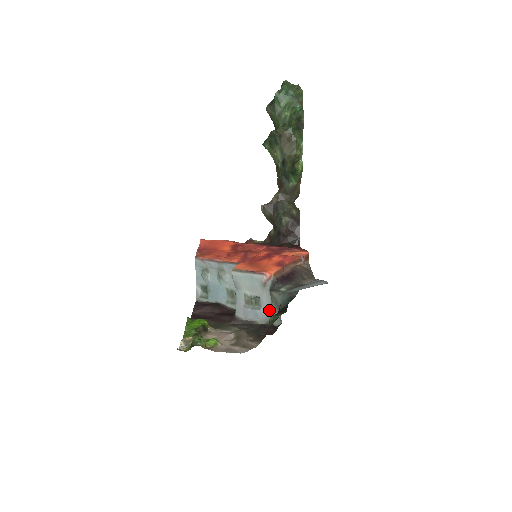
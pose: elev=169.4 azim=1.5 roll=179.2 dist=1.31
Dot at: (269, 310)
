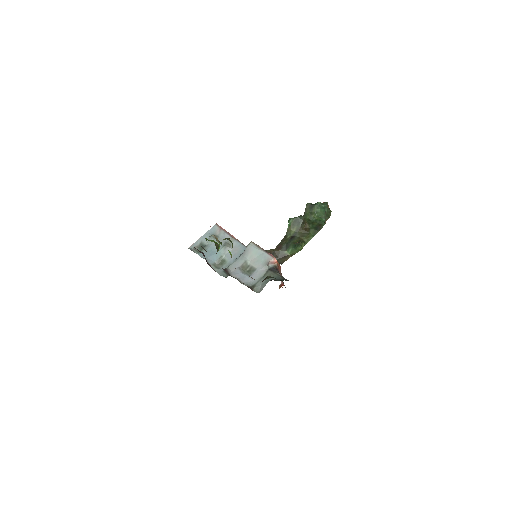
Dot at: (256, 280)
